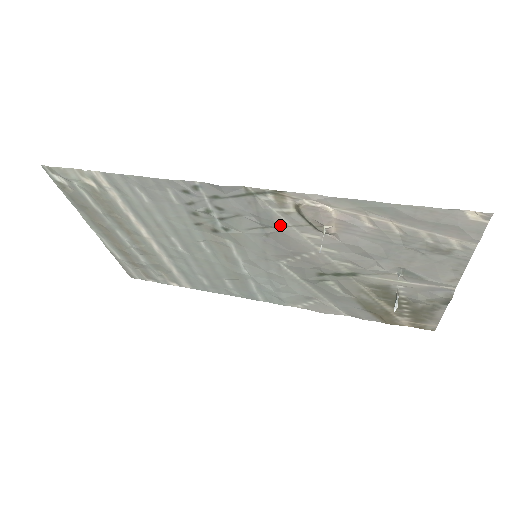
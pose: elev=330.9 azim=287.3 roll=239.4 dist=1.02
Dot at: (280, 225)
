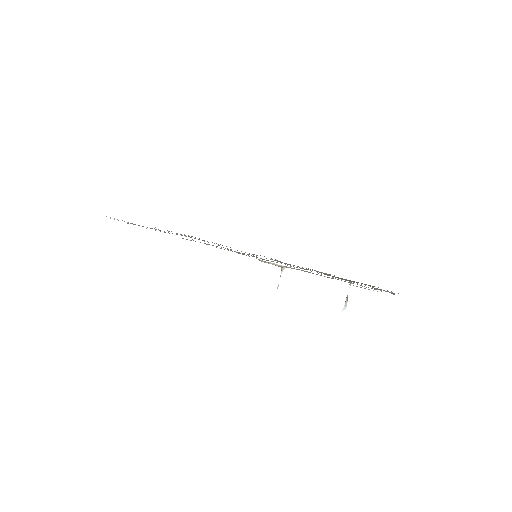
Dot at: occluded
